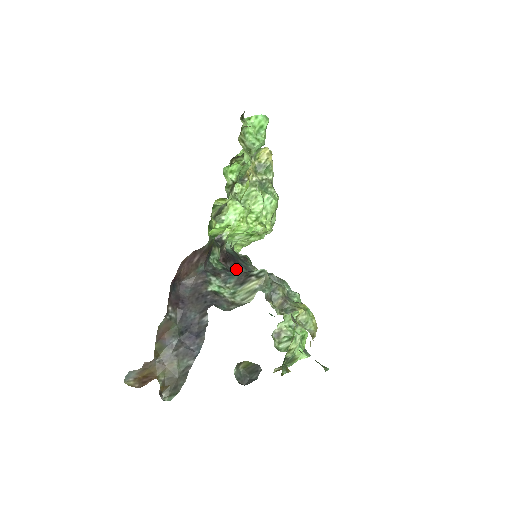
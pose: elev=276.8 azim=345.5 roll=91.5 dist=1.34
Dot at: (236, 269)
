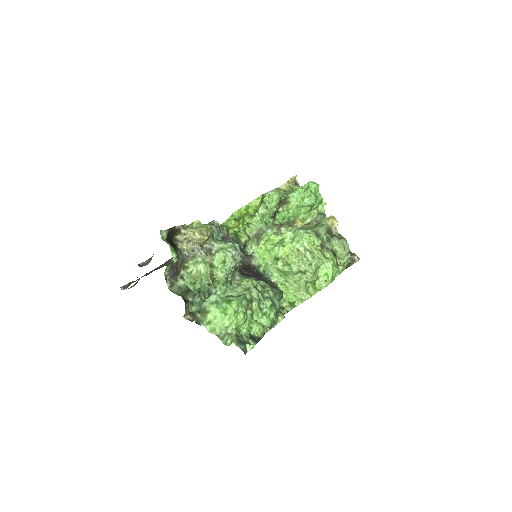
Dot at: (249, 276)
